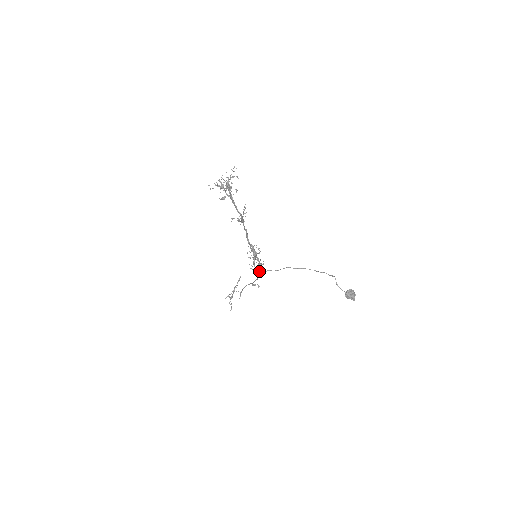
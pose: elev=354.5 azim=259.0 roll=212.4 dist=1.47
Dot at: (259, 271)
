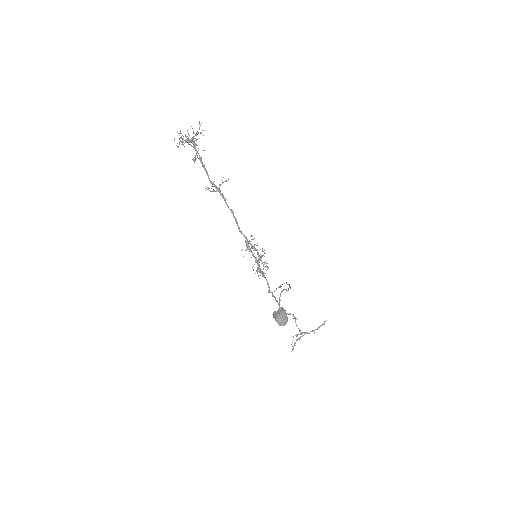
Dot at: (259, 278)
